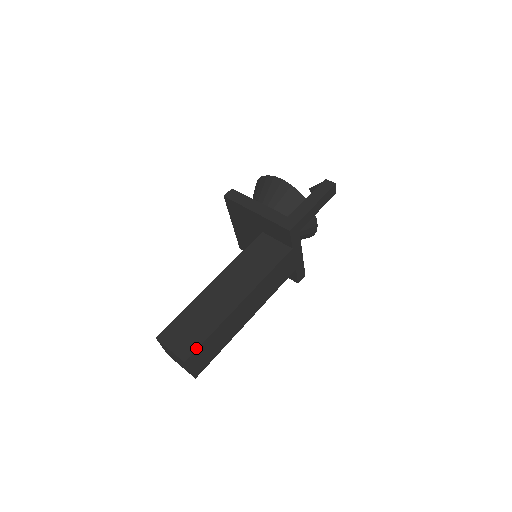
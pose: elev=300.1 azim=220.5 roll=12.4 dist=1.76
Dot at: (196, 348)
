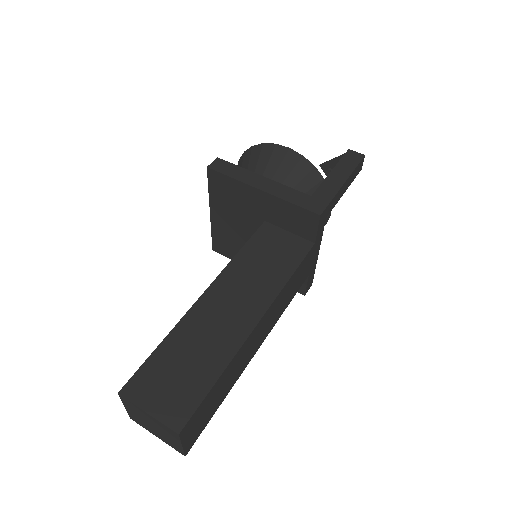
Dot at: (195, 406)
